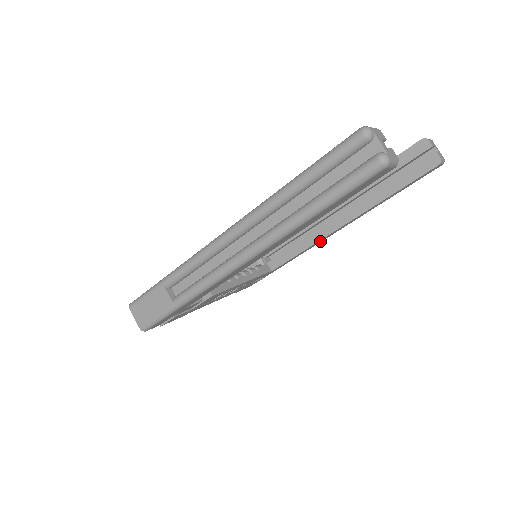
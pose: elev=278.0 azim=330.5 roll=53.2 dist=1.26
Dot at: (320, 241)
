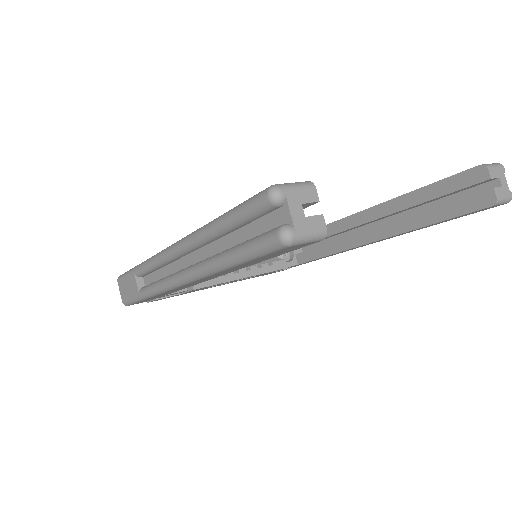
Dot at: (350, 249)
